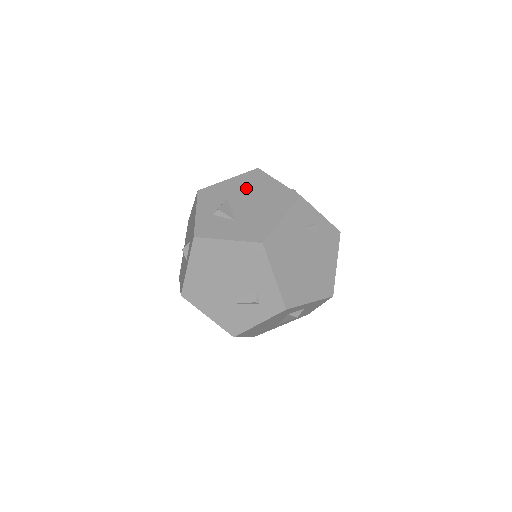
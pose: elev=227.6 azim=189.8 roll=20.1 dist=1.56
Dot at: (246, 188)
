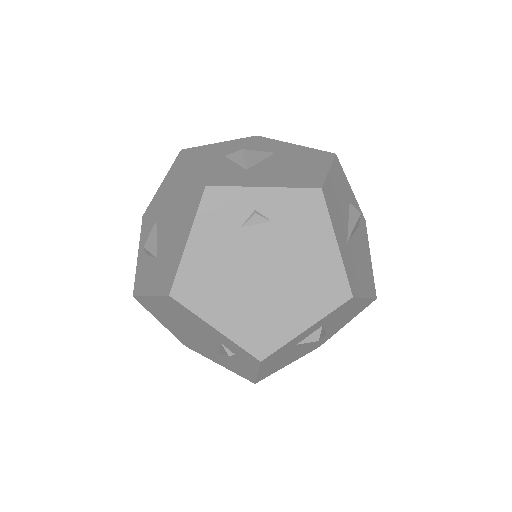
Dot at: (169, 195)
